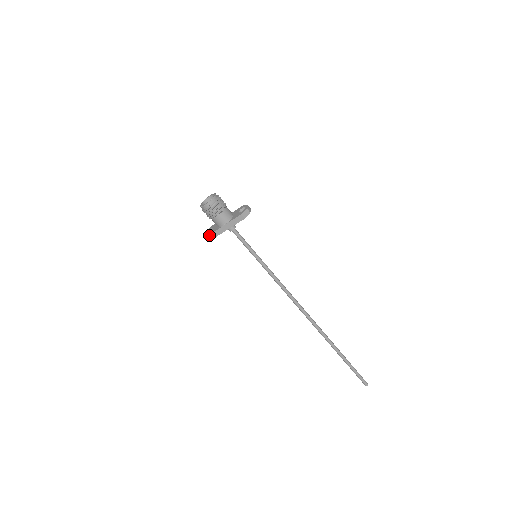
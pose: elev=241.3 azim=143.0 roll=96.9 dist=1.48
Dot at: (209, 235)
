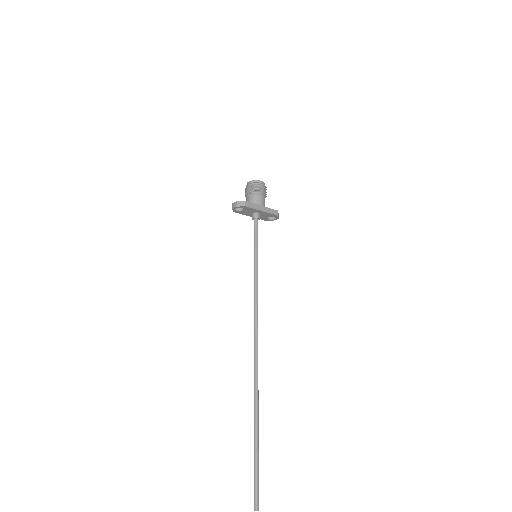
Dot at: (246, 201)
